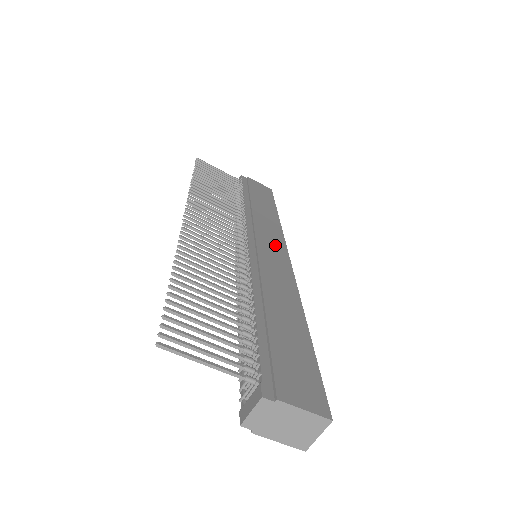
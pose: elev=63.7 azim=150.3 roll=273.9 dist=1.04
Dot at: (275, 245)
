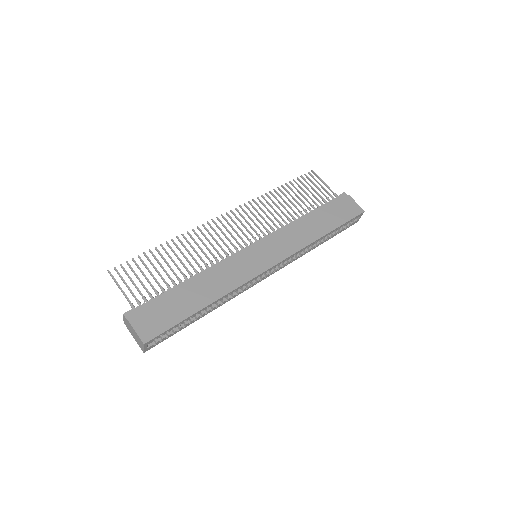
Dot at: (273, 254)
